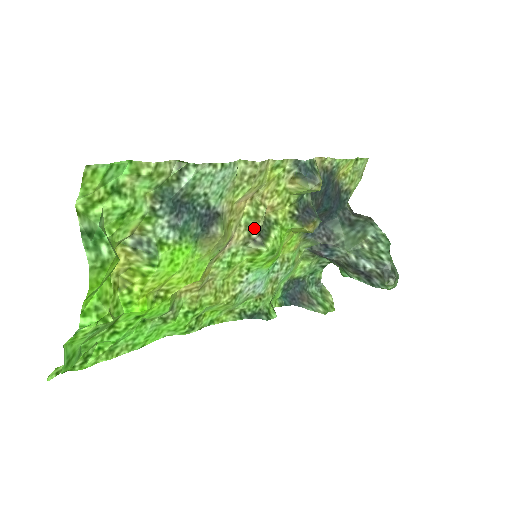
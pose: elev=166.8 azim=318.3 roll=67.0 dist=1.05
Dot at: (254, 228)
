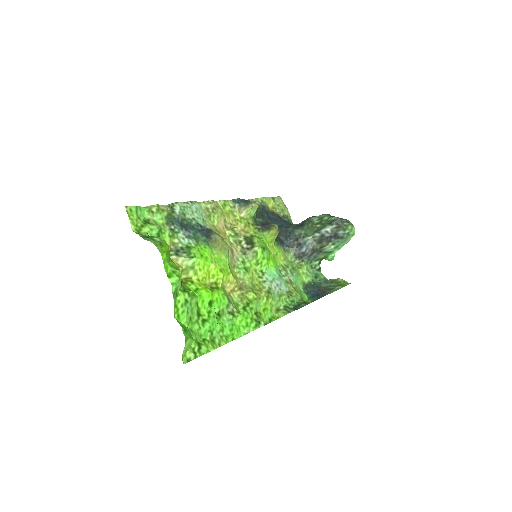
Dot at: (241, 242)
